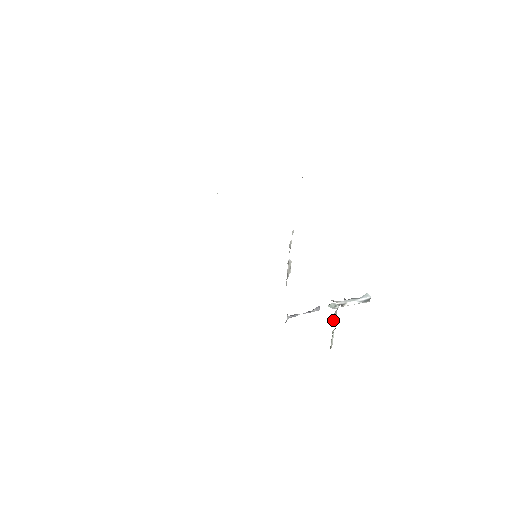
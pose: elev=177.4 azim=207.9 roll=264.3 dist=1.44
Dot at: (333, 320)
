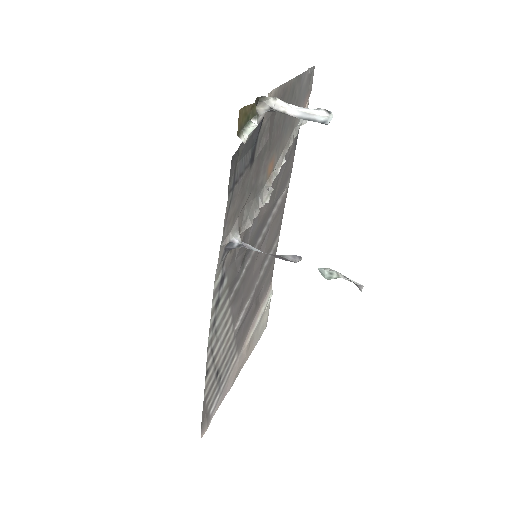
Dot at: (258, 111)
